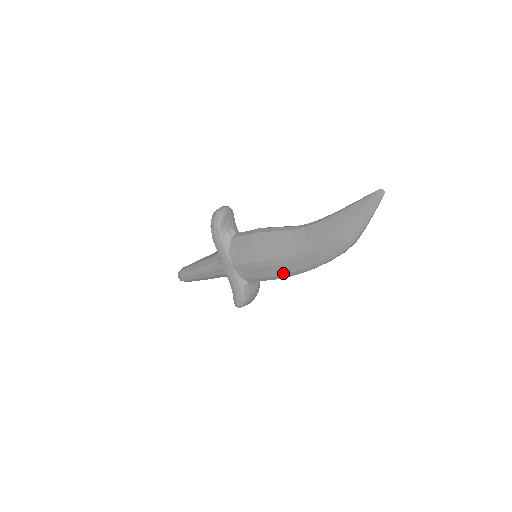
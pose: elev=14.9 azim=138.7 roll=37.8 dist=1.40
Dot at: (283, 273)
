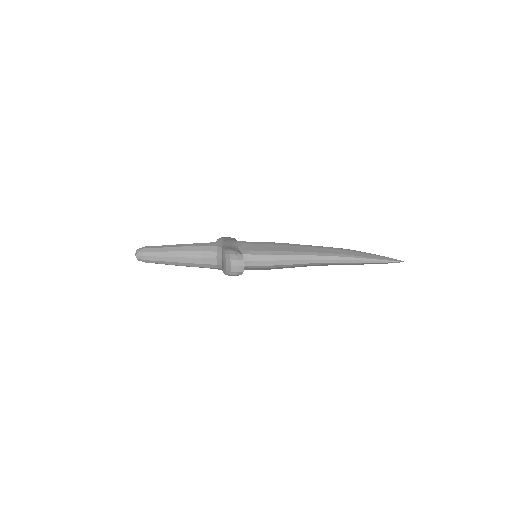
Dot at: occluded
